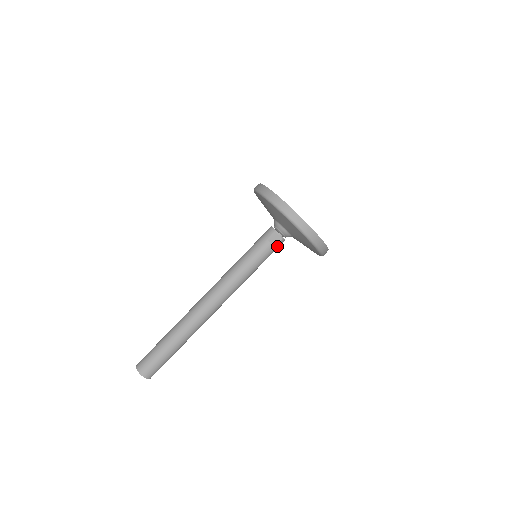
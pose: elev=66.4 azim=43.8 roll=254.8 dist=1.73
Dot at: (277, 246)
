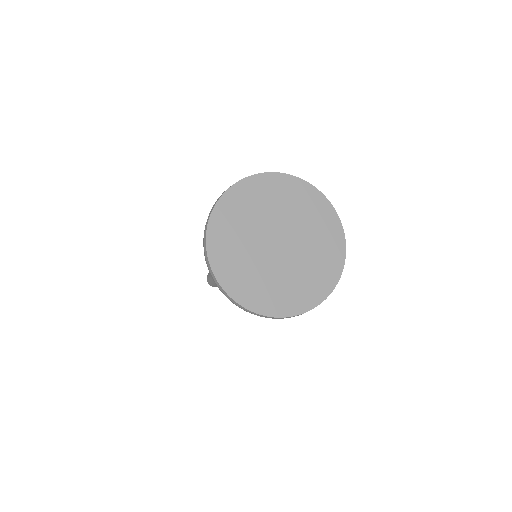
Dot at: occluded
